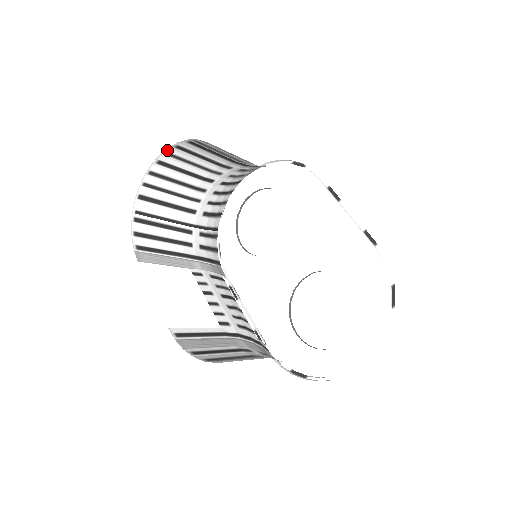
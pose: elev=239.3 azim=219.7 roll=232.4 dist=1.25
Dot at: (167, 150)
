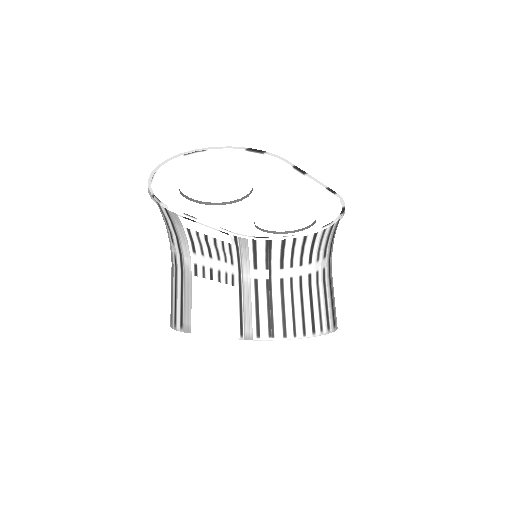
Dot at: occluded
